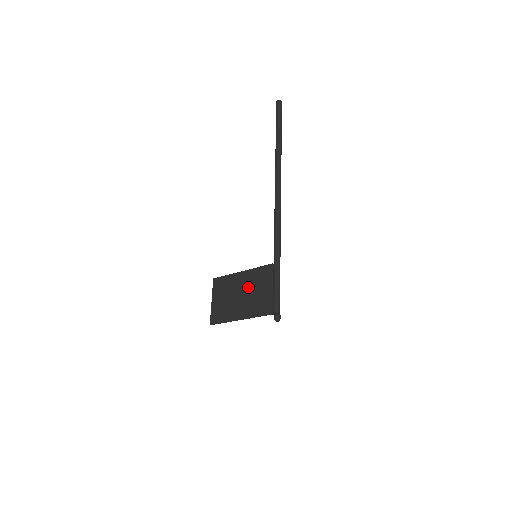
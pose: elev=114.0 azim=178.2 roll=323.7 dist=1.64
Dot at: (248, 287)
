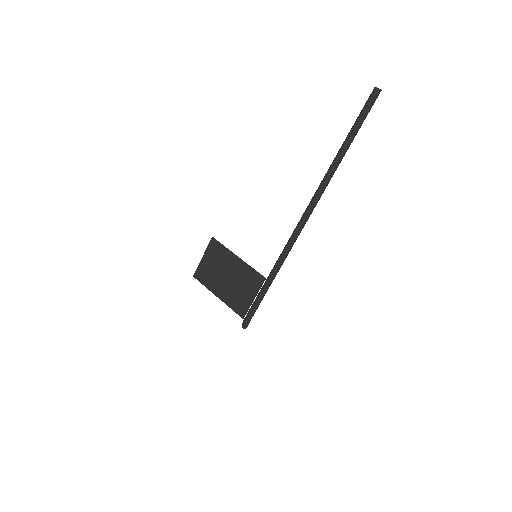
Dot at: (236, 277)
